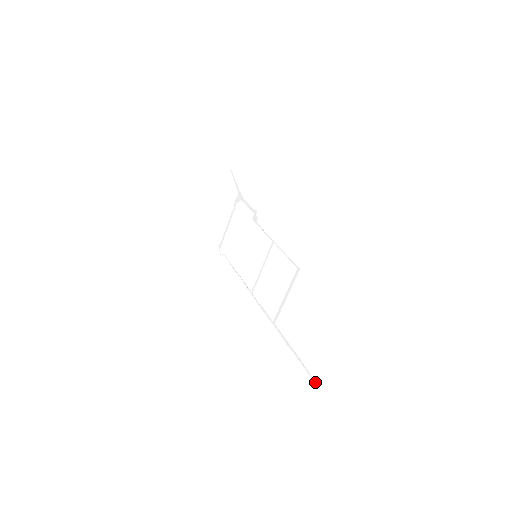
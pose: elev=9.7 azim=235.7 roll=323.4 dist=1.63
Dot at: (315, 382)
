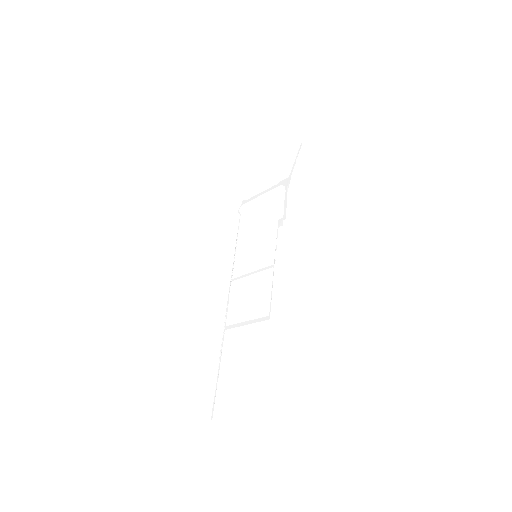
Dot at: occluded
